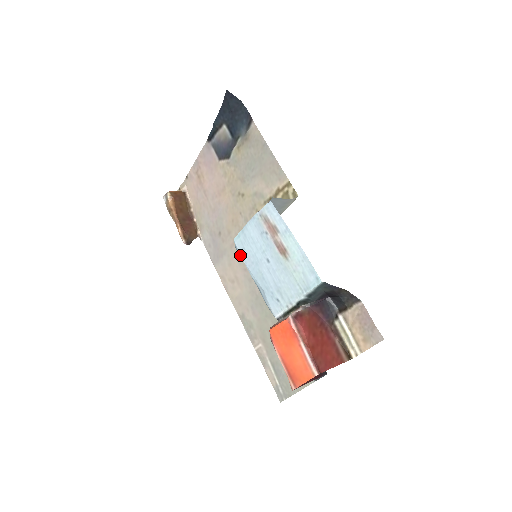
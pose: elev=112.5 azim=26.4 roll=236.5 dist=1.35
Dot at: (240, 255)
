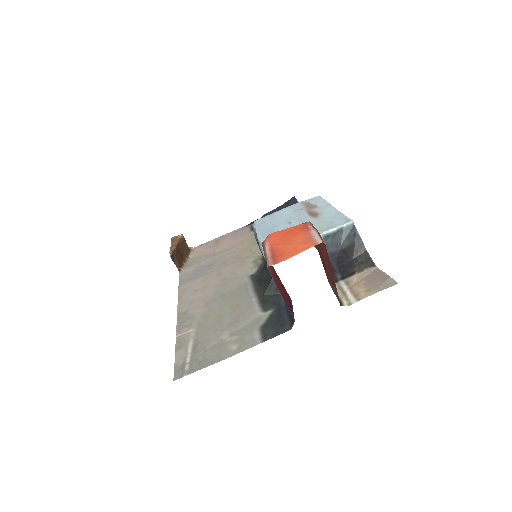
Dot at: (255, 227)
